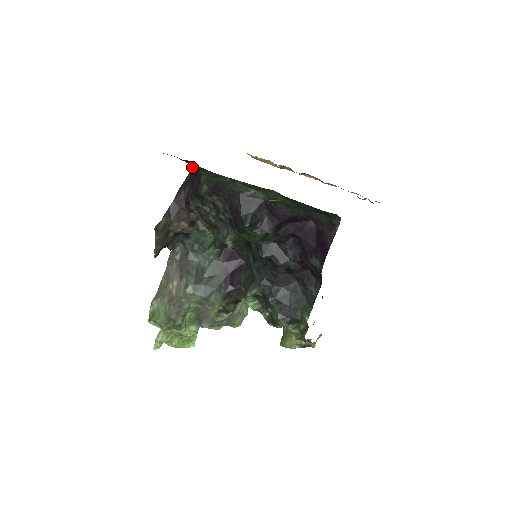
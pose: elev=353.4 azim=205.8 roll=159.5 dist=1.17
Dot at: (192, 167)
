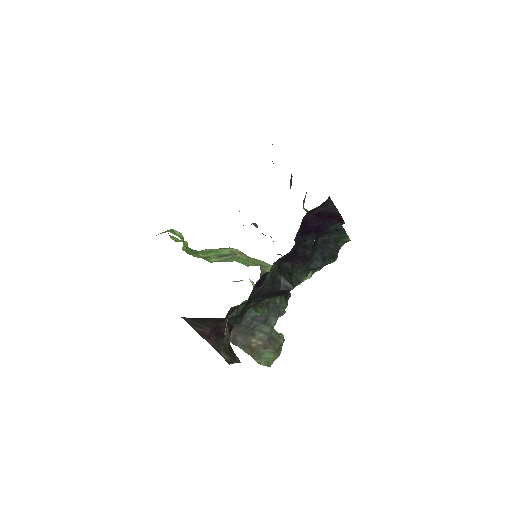
Dot at: occluded
